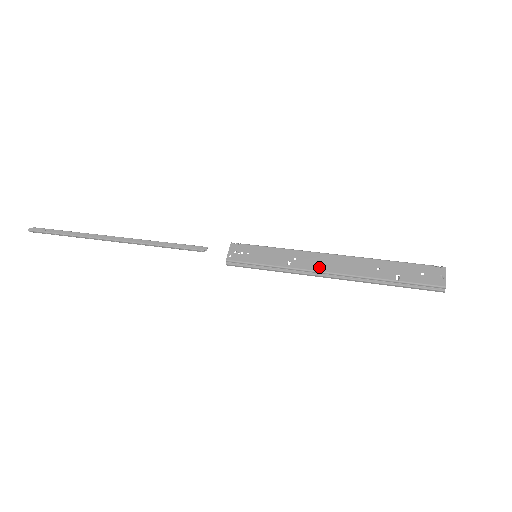
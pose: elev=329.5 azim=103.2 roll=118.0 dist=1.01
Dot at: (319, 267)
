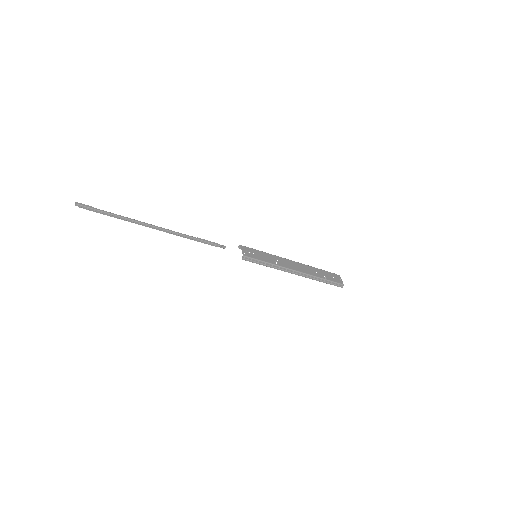
Dot at: (291, 267)
